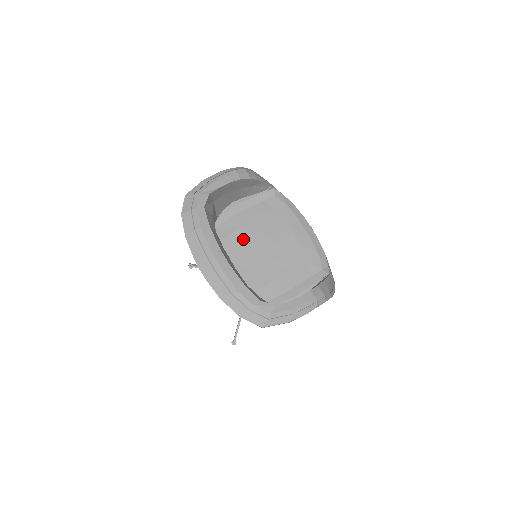
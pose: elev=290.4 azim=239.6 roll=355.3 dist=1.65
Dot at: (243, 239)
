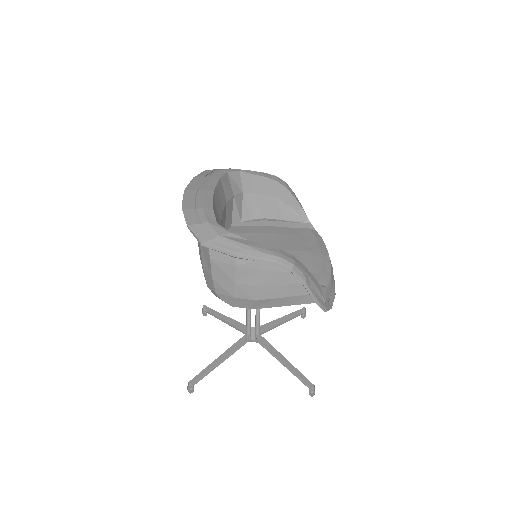
Dot at: (253, 239)
